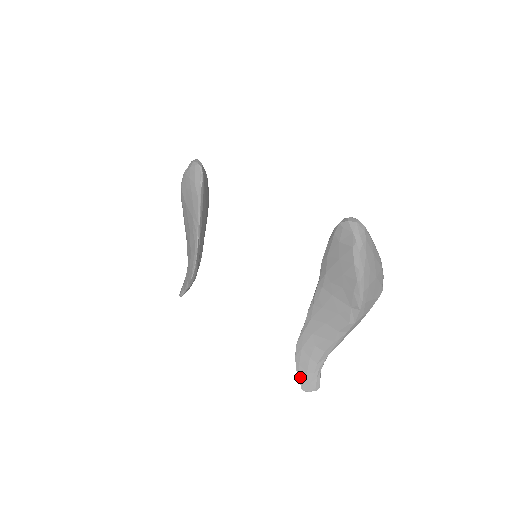
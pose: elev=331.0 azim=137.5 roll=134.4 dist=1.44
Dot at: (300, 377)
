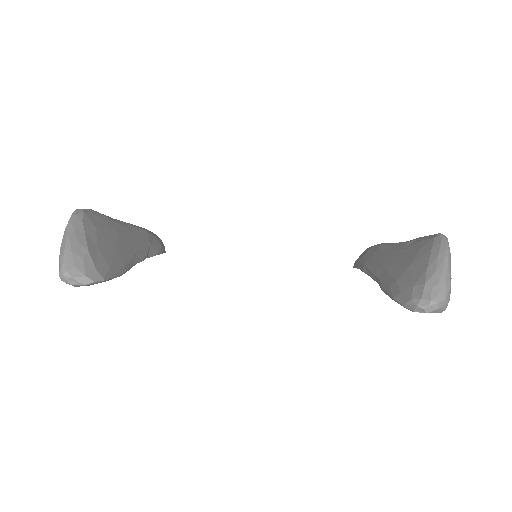
Dot at: occluded
